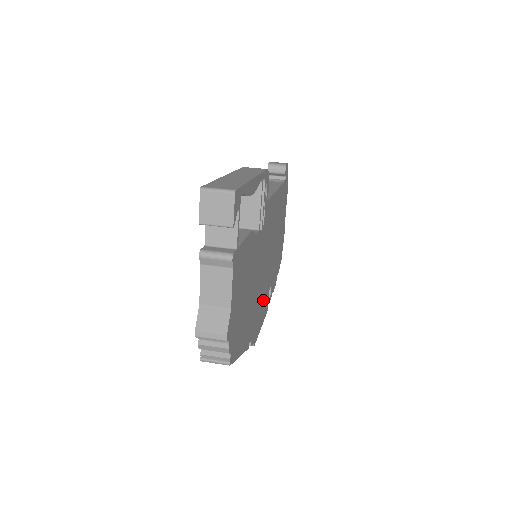
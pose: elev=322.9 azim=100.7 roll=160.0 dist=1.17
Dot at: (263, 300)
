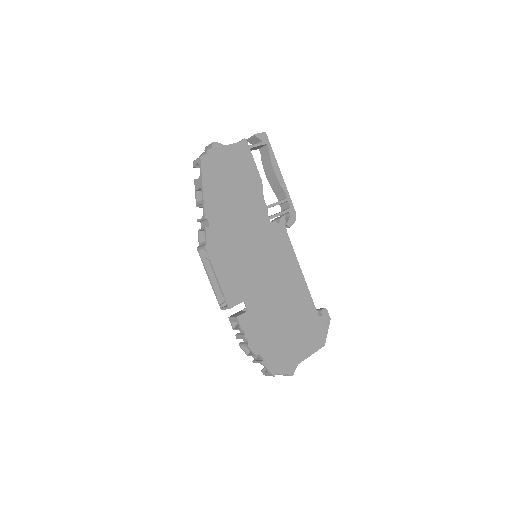
Dot at: (235, 268)
